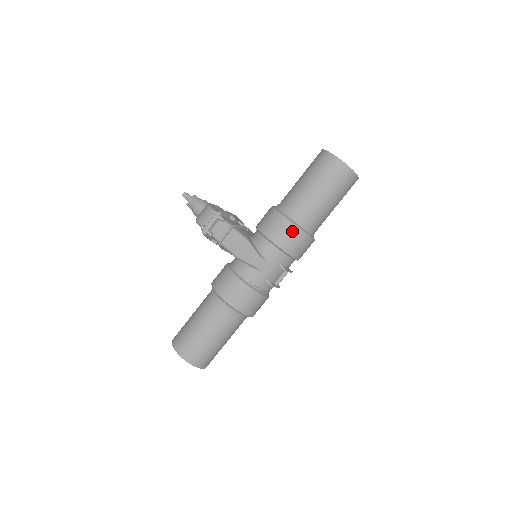
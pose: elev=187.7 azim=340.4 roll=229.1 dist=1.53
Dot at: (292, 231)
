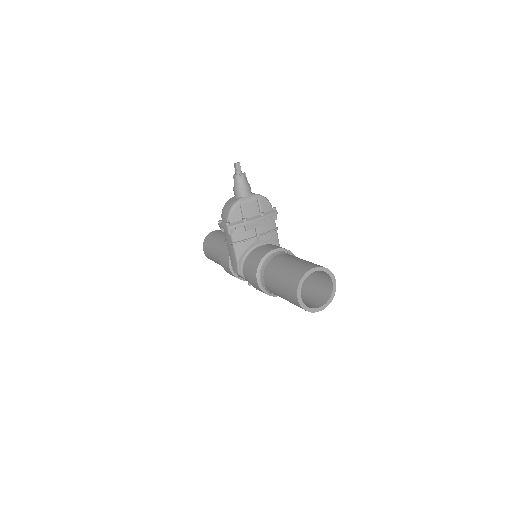
Dot at: (259, 289)
